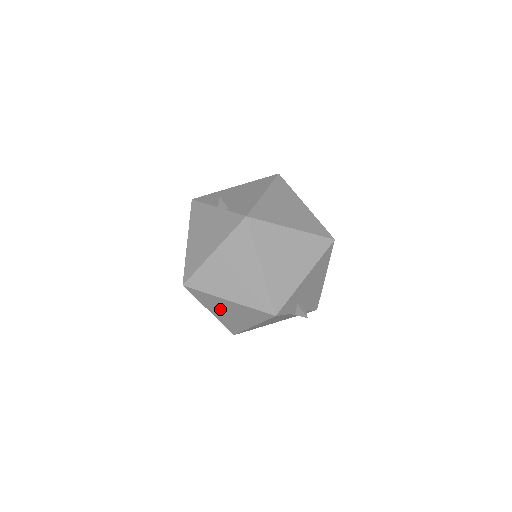
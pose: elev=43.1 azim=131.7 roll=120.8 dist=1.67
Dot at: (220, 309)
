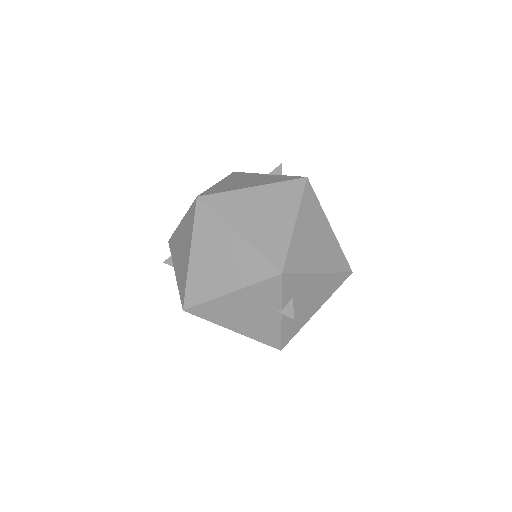
Dot at: (210, 250)
